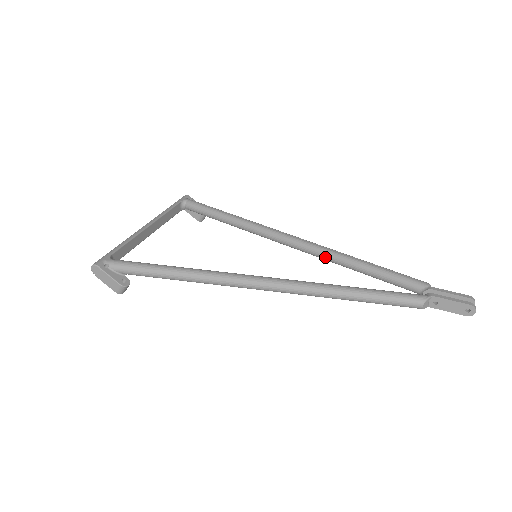
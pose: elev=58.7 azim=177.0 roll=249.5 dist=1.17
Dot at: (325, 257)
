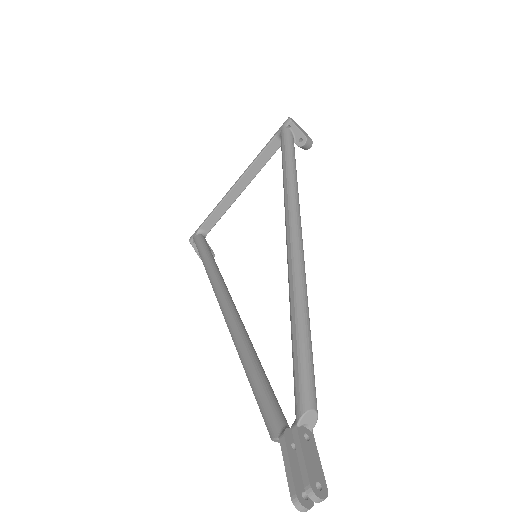
Dot at: occluded
